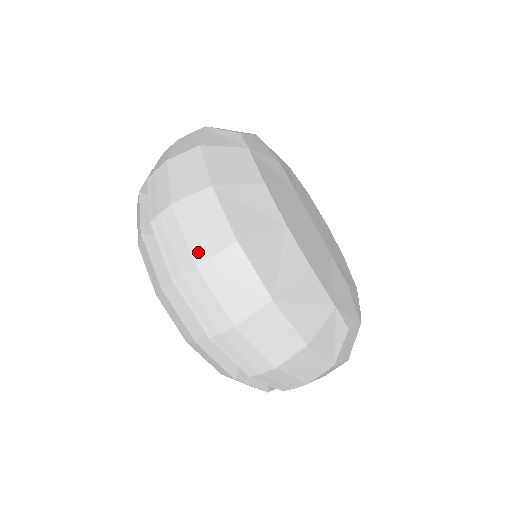
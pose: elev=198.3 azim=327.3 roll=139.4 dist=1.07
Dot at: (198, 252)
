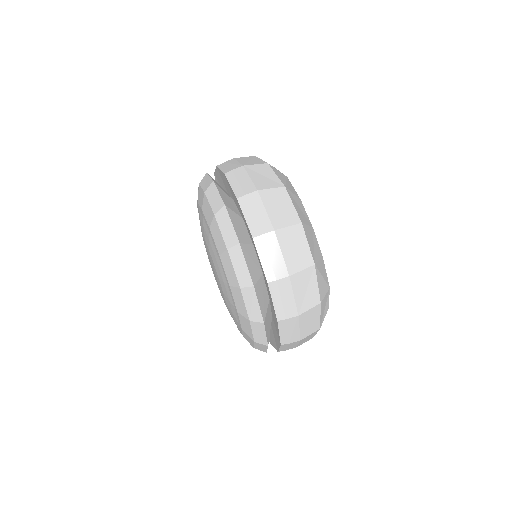
Dot at: (276, 223)
